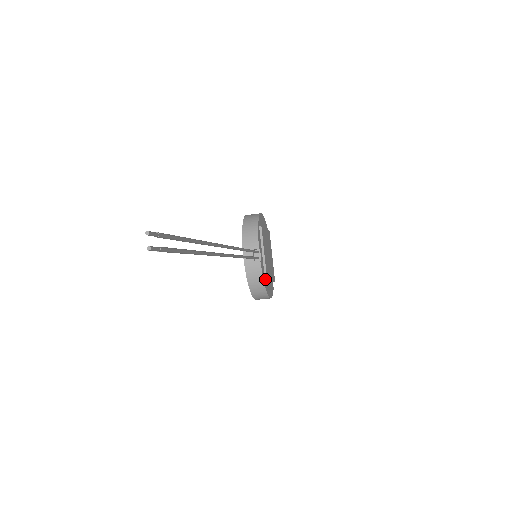
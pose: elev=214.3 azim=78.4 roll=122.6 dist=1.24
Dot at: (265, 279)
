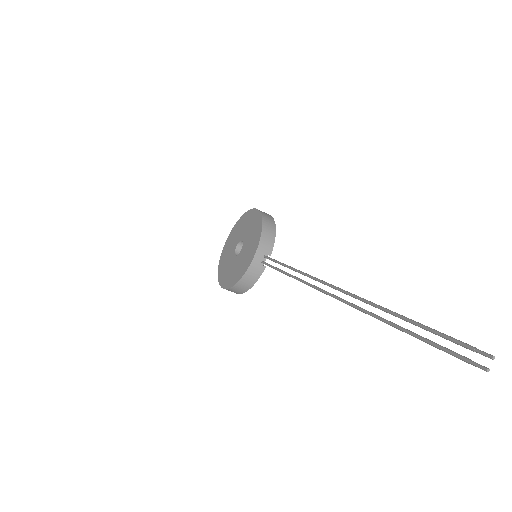
Dot at: occluded
